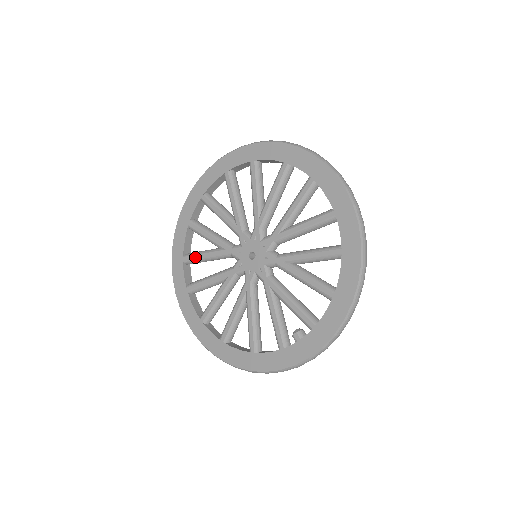
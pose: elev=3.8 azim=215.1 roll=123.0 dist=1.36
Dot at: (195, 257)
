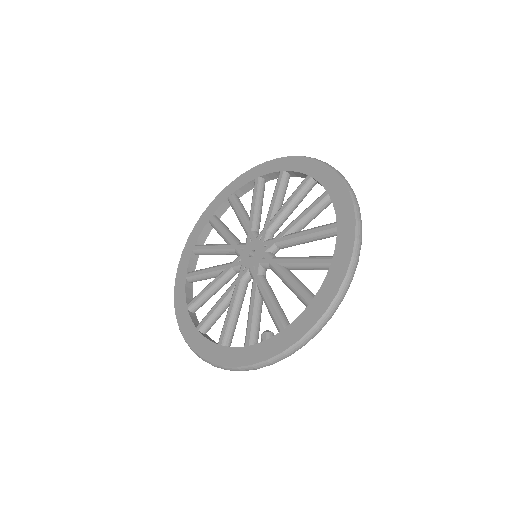
Dot at: (204, 248)
